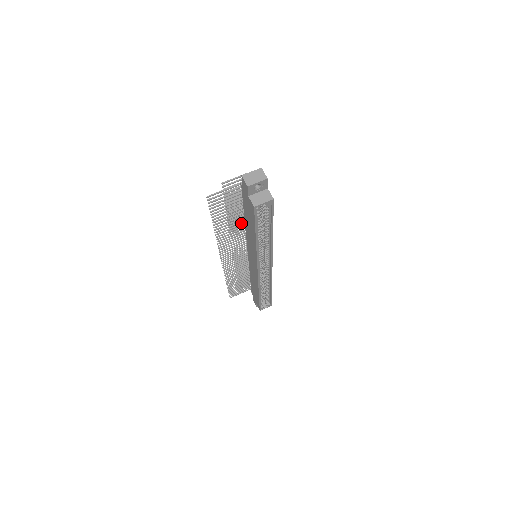
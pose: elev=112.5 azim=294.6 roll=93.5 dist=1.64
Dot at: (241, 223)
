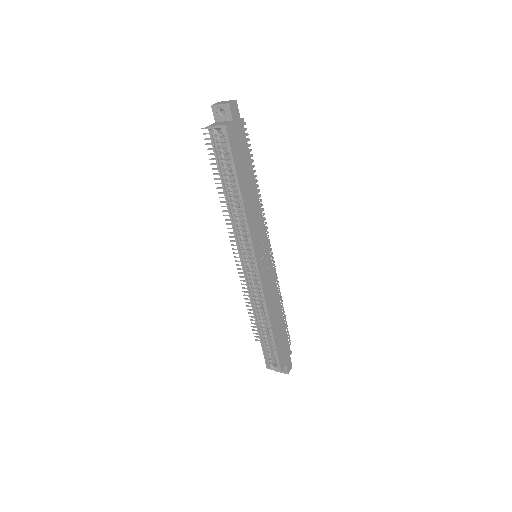
Dot at: occluded
